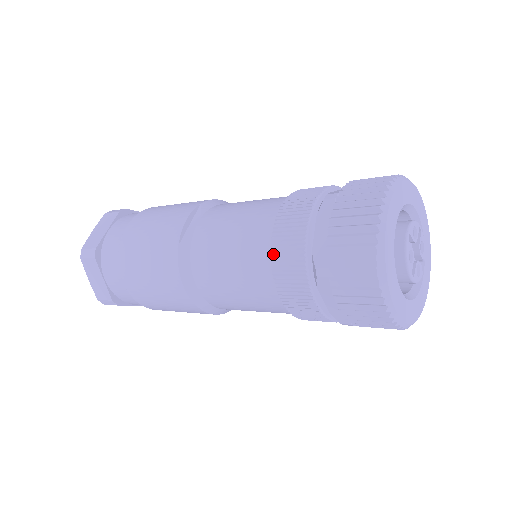
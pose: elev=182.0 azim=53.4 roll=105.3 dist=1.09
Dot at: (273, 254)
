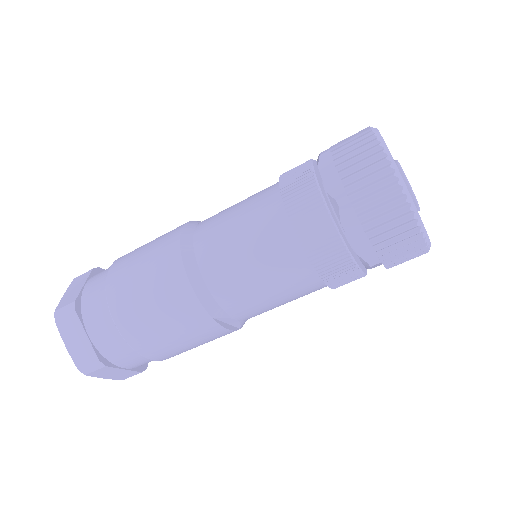
Dot at: occluded
